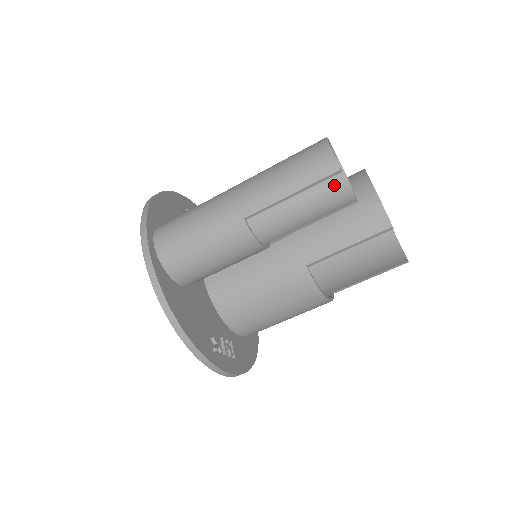
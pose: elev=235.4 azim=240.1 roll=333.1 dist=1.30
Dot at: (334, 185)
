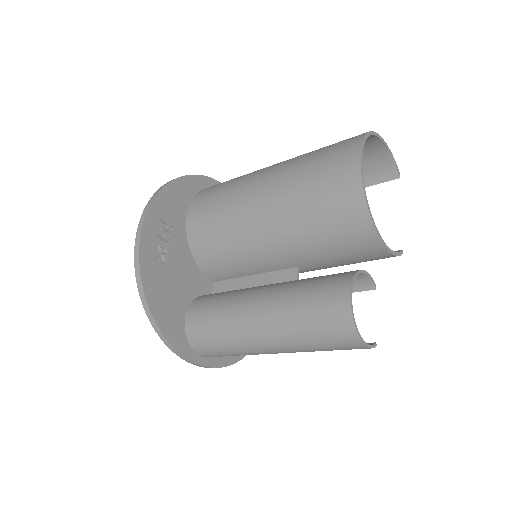
Dot at: occluded
